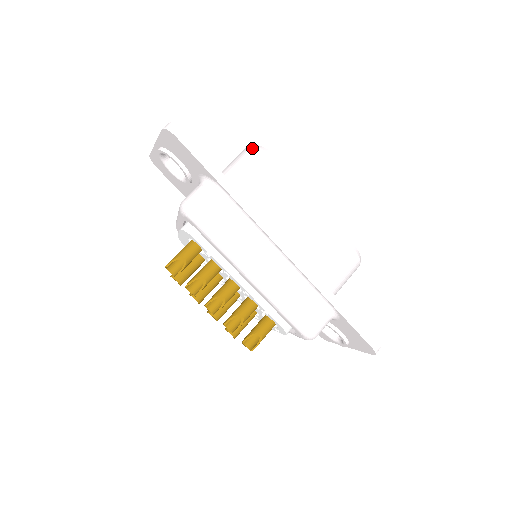
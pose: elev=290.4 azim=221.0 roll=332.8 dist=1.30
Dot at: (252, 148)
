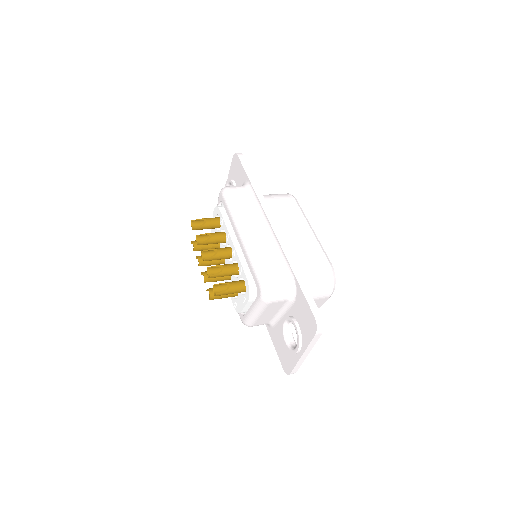
Dot at: occluded
